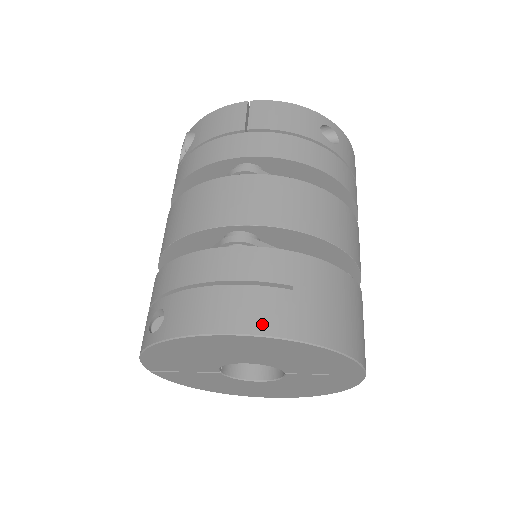
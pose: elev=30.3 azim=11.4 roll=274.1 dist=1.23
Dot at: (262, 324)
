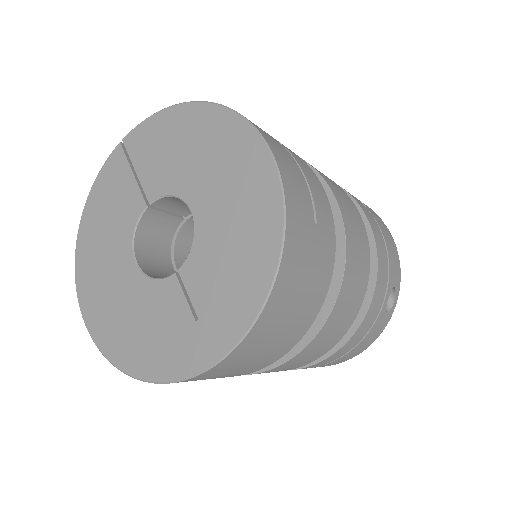
Dot at: (288, 179)
